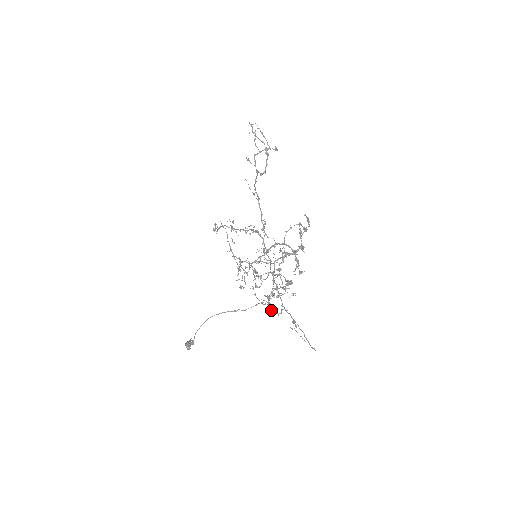
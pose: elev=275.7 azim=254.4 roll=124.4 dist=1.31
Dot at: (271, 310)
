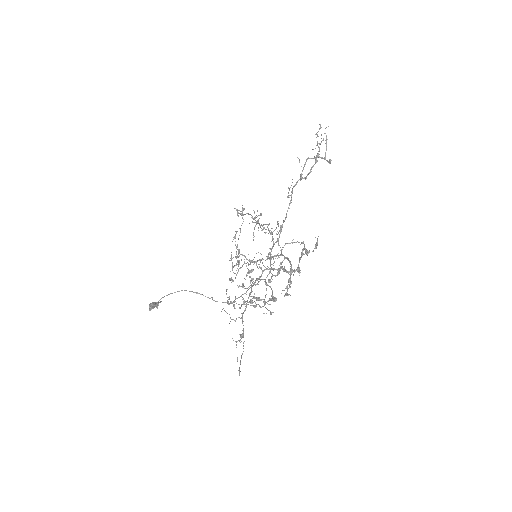
Dot at: occluded
